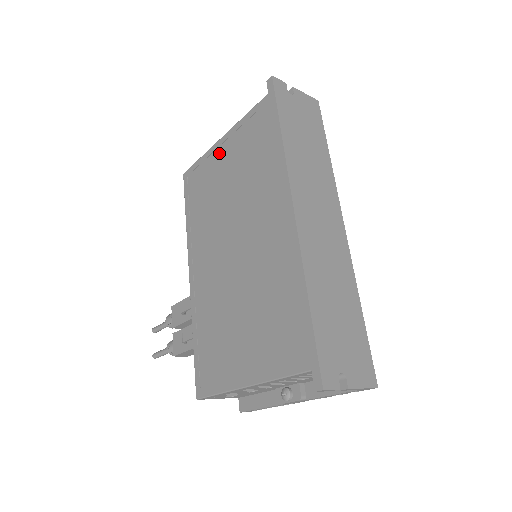
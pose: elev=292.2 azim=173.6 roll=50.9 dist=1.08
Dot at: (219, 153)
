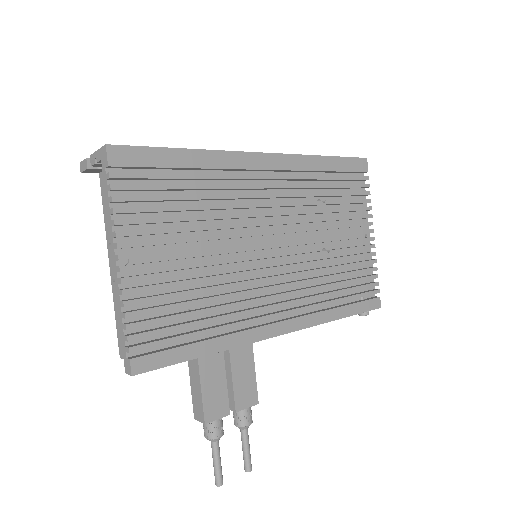
Dot at: occluded
